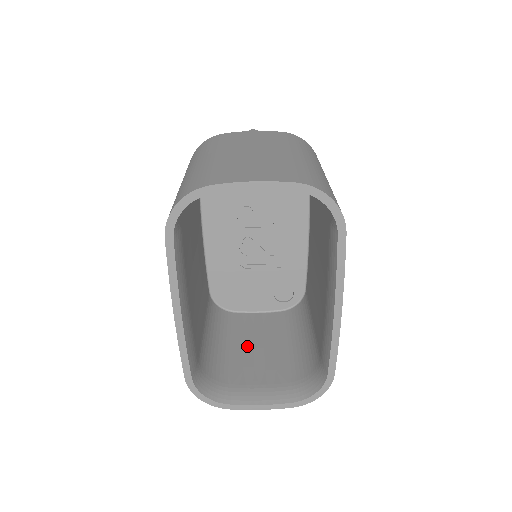
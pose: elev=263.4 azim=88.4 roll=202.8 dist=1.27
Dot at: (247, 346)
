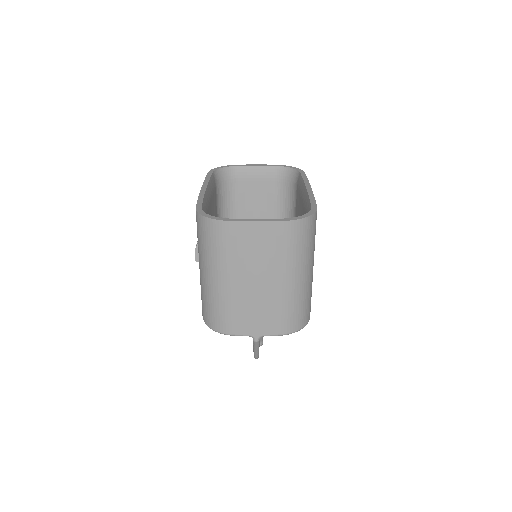
Dot at: occluded
